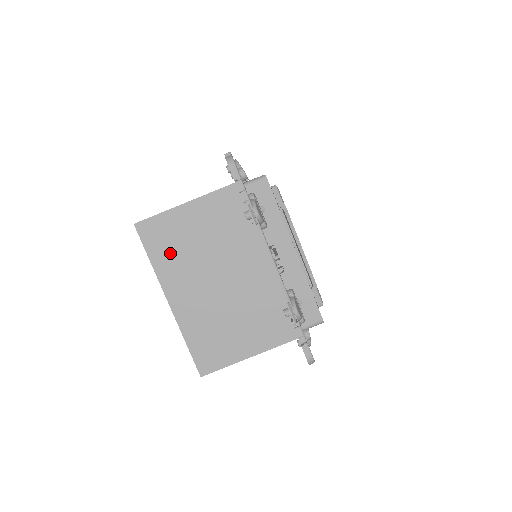
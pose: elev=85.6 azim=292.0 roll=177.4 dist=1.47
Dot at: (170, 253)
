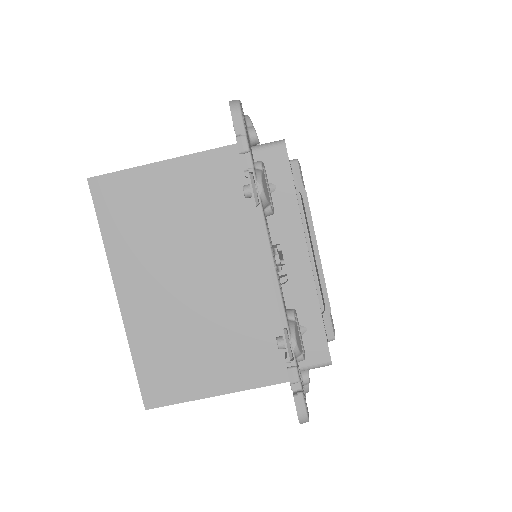
Dot at: (131, 228)
